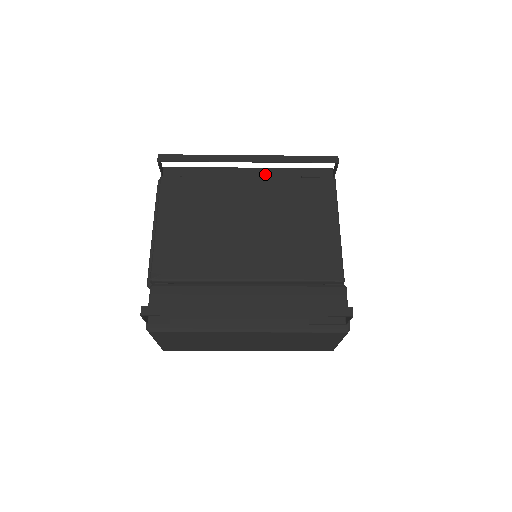
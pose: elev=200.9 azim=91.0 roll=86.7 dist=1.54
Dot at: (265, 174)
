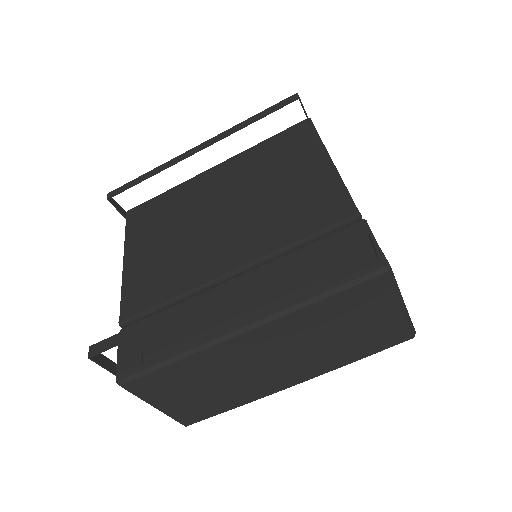
Dot at: (232, 162)
